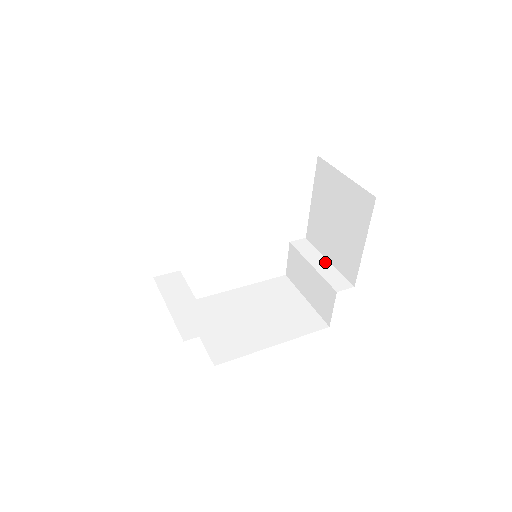
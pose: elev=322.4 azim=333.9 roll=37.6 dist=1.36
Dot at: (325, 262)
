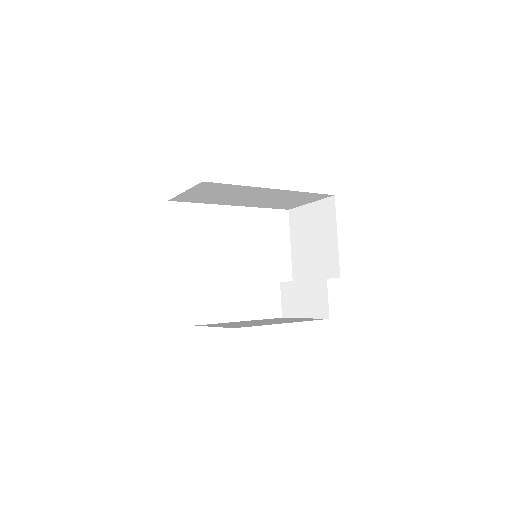
Dot at: occluded
